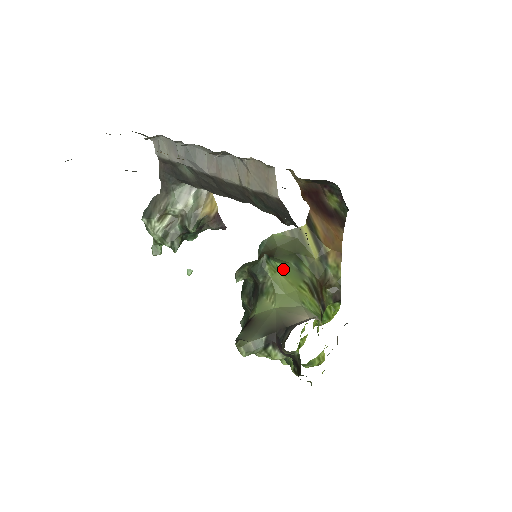
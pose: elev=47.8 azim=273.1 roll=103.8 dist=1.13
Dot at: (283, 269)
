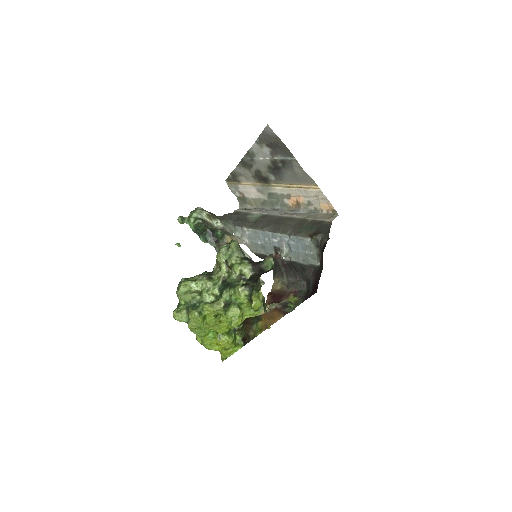
Dot at: occluded
